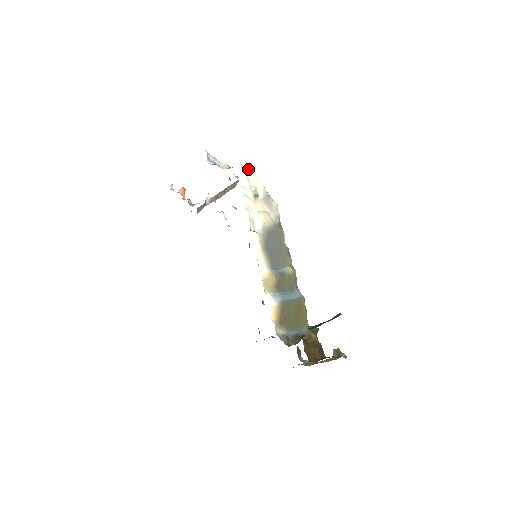
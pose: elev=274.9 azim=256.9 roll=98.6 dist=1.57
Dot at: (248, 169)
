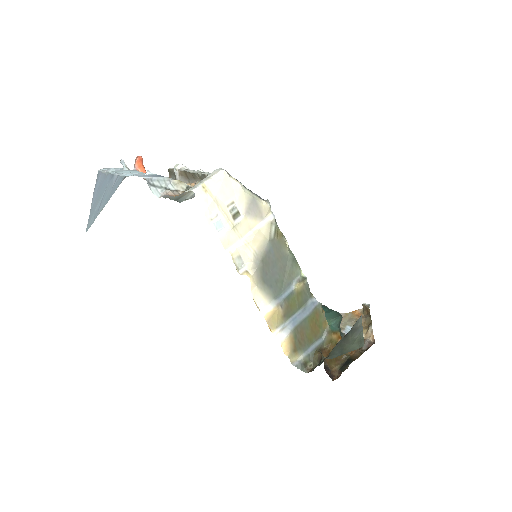
Dot at: (214, 184)
